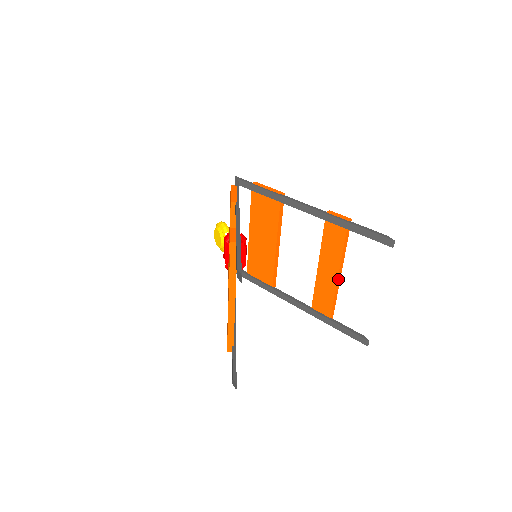
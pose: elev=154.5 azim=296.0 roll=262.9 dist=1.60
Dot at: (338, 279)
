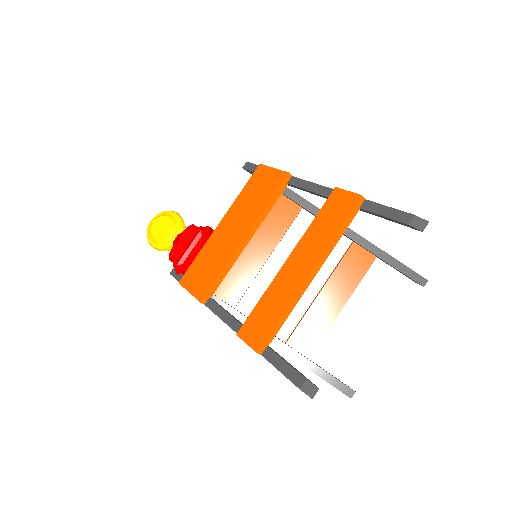
Dot at: (339, 312)
